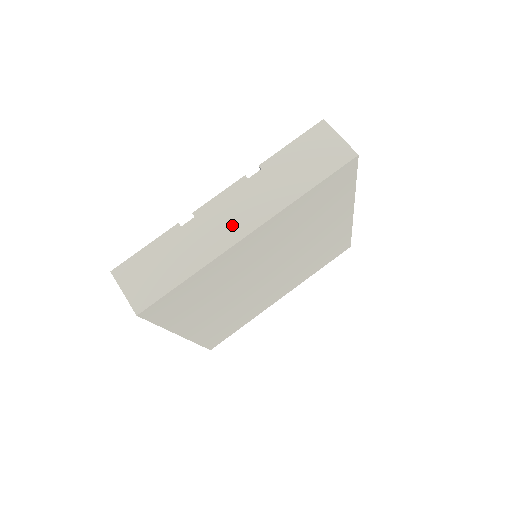
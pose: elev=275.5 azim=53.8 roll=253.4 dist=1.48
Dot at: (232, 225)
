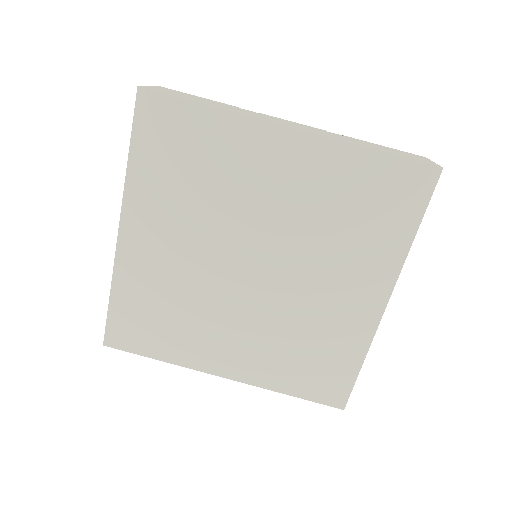
Dot at: (282, 122)
